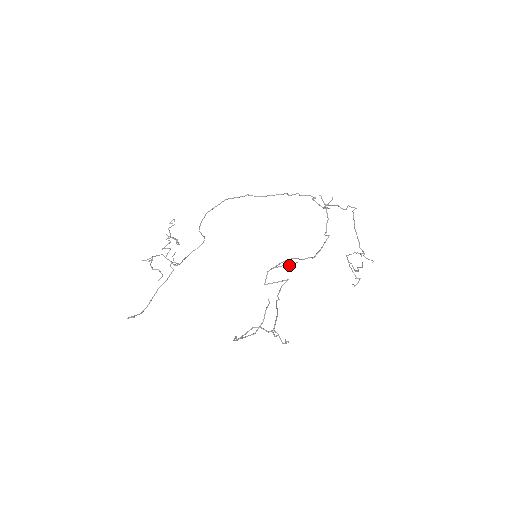
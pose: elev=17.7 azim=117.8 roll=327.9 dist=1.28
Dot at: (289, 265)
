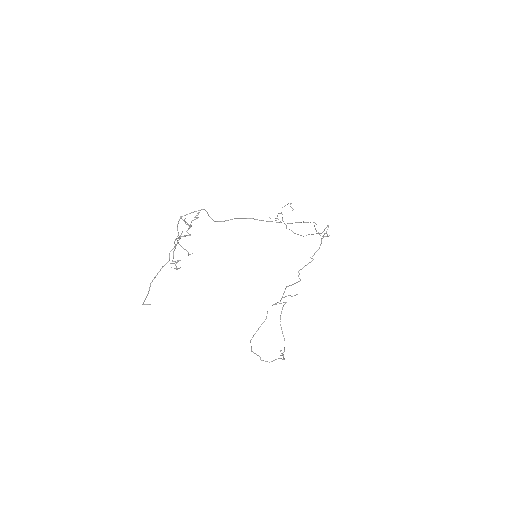
Dot at: occluded
